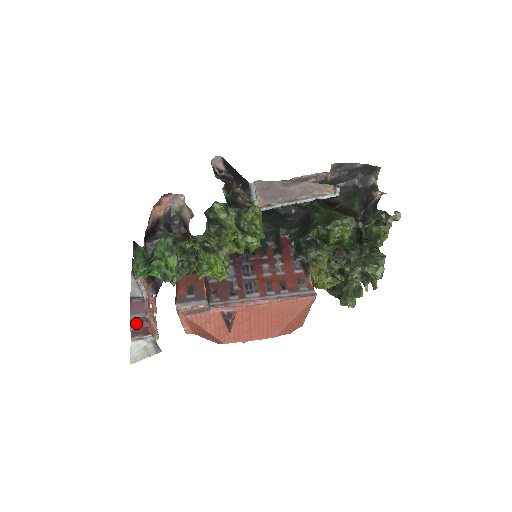
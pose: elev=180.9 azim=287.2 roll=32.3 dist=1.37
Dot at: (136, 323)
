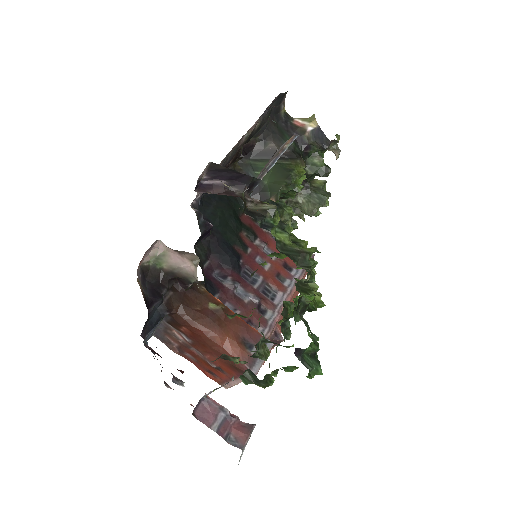
Dot at: (226, 430)
